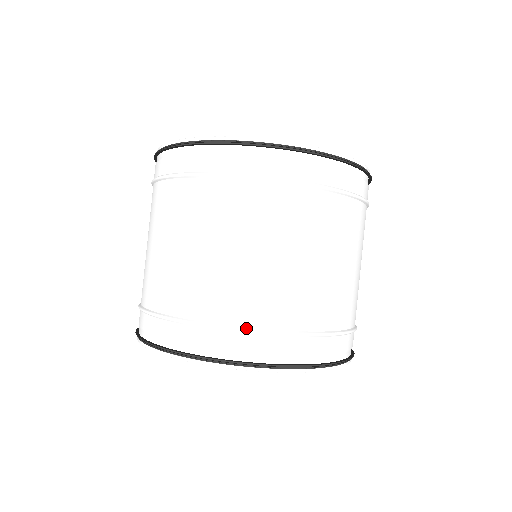
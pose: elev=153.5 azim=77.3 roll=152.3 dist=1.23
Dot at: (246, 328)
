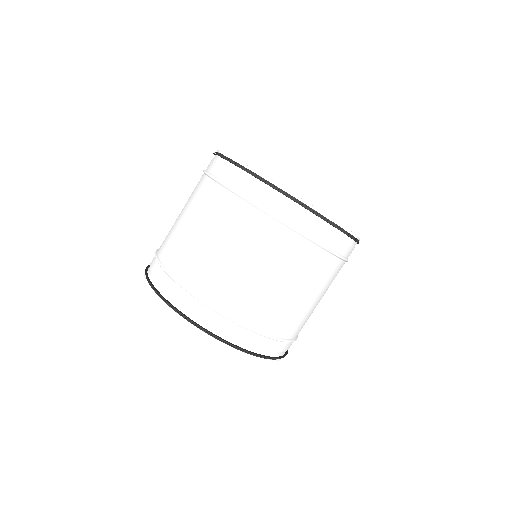
Dot at: (186, 287)
